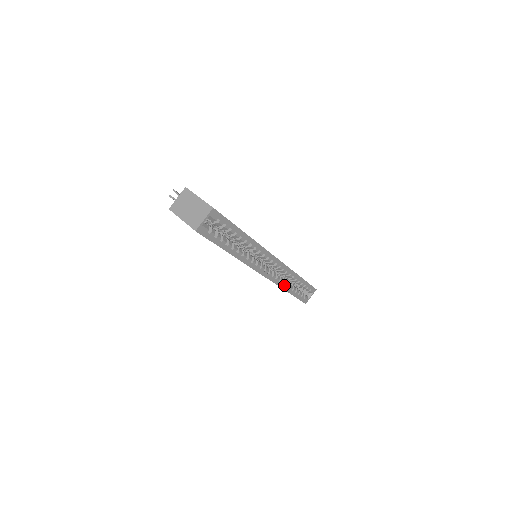
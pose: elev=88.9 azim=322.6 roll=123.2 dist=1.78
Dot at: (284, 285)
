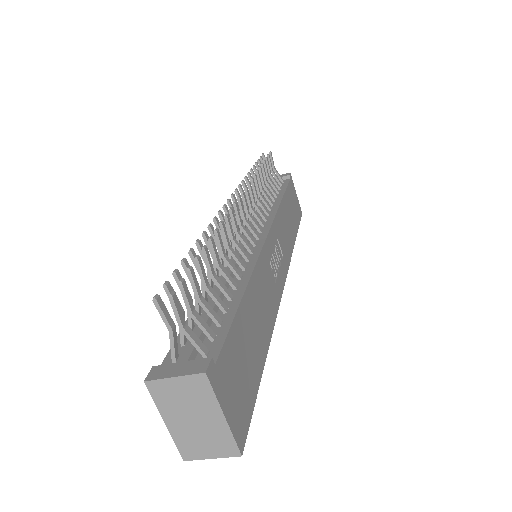
Dot at: occluded
